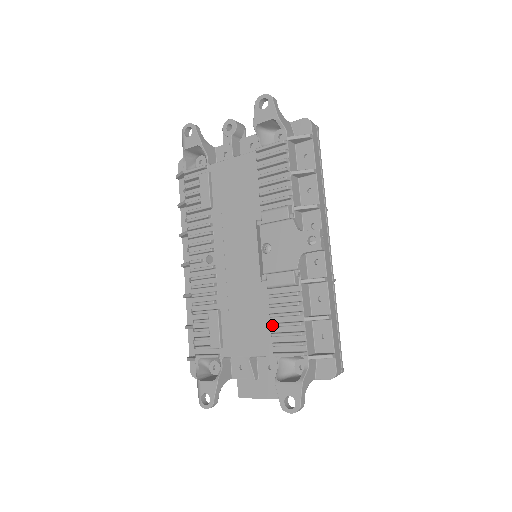
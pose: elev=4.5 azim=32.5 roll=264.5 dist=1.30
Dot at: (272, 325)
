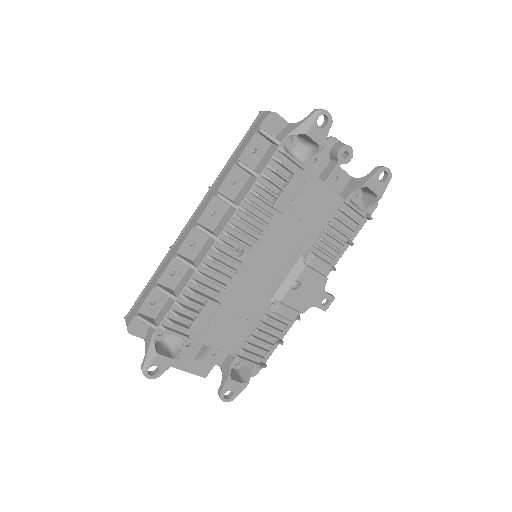
Dot at: (254, 339)
